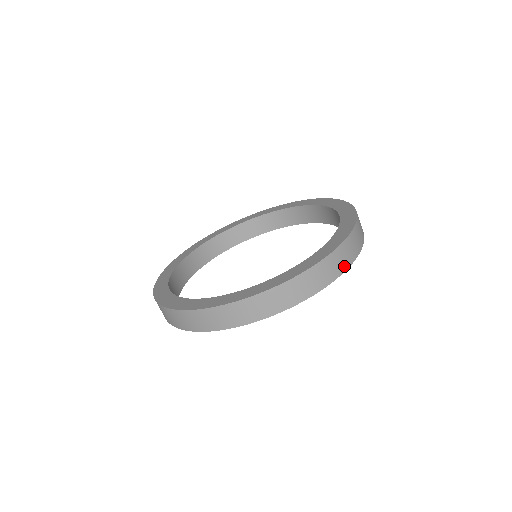
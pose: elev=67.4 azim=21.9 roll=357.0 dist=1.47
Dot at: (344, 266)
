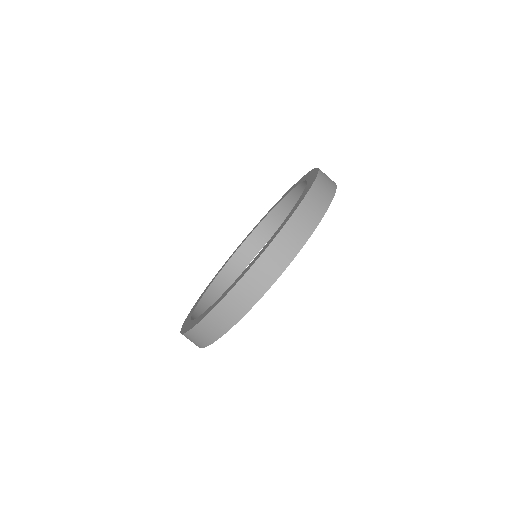
Dot at: (281, 266)
